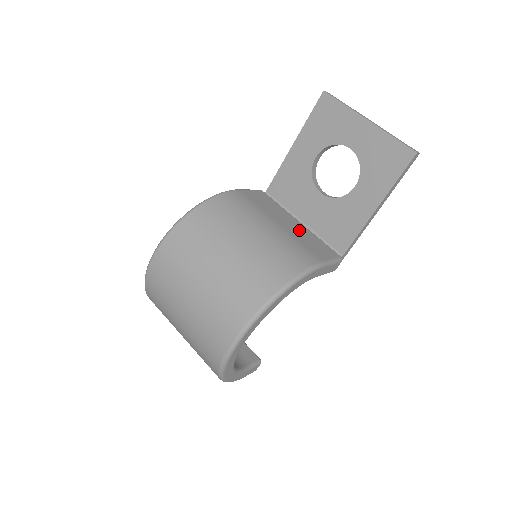
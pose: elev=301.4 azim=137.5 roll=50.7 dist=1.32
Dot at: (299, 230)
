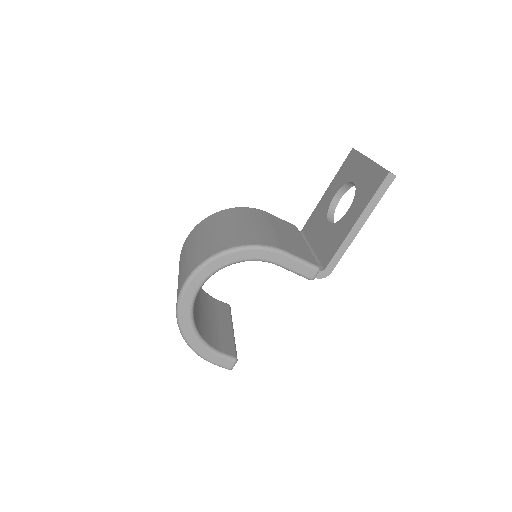
Dot at: (295, 242)
